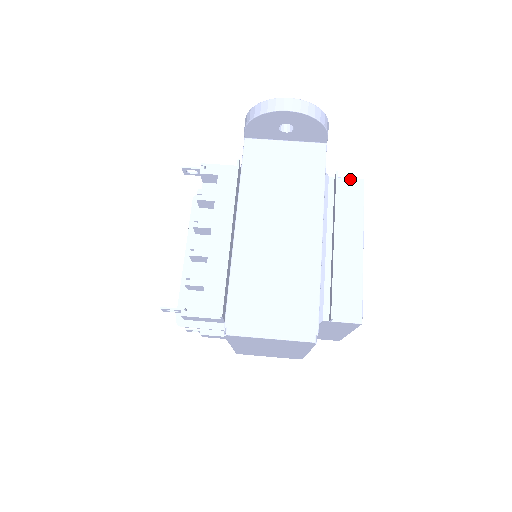
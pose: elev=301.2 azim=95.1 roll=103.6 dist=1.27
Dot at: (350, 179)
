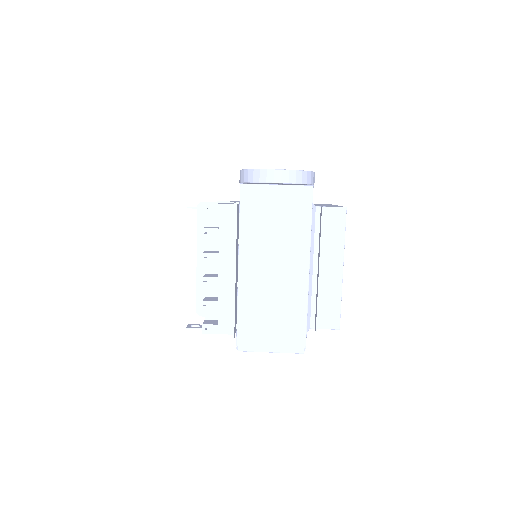
Dot at: (334, 208)
